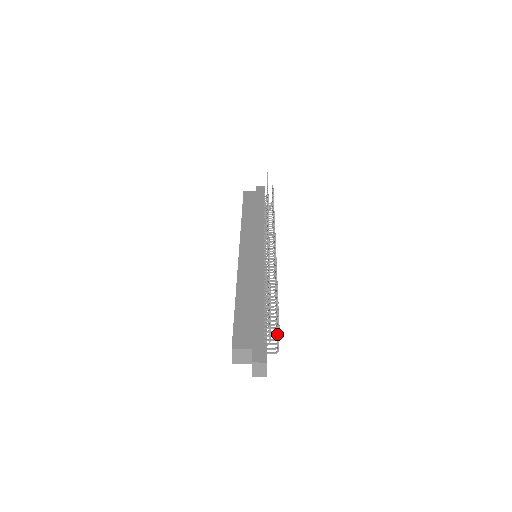
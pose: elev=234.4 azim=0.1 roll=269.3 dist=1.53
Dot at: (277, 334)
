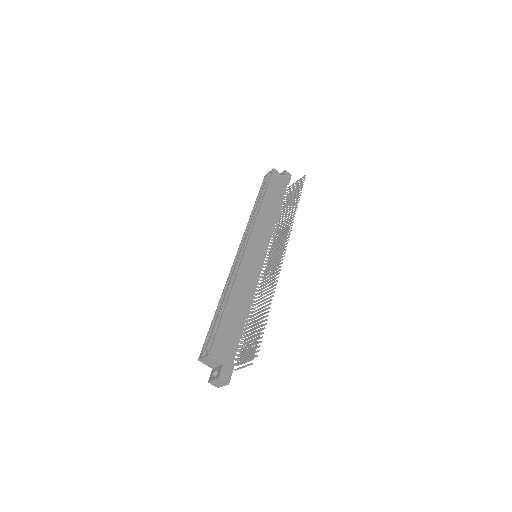
Dot at: (245, 358)
